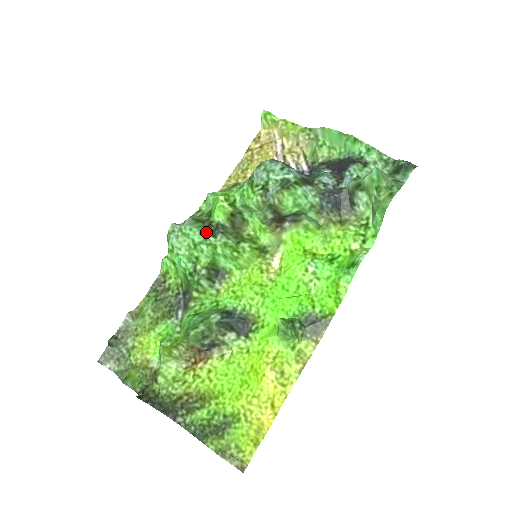
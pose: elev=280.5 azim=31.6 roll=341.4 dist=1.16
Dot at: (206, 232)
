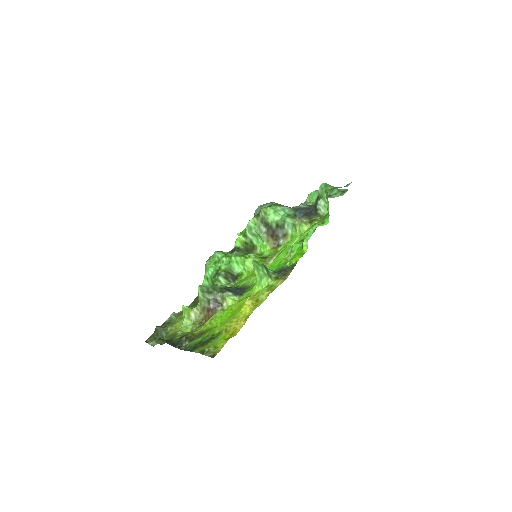
Dot at: (227, 252)
